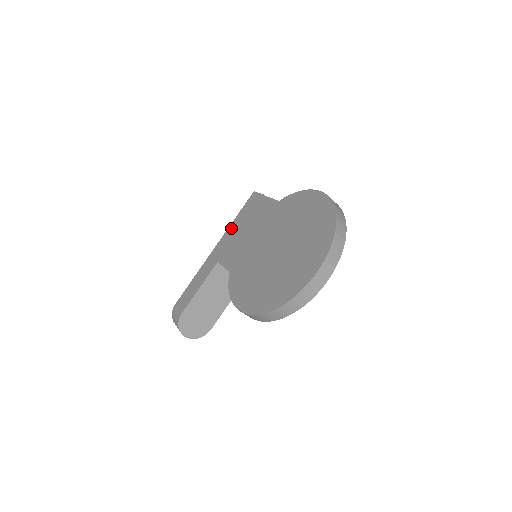
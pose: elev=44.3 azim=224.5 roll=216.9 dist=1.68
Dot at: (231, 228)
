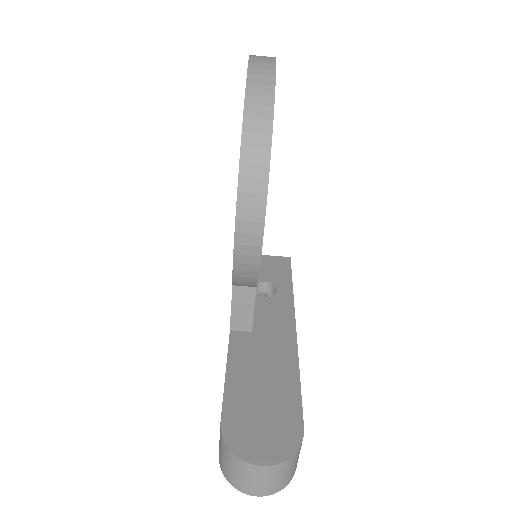
Dot at: occluded
